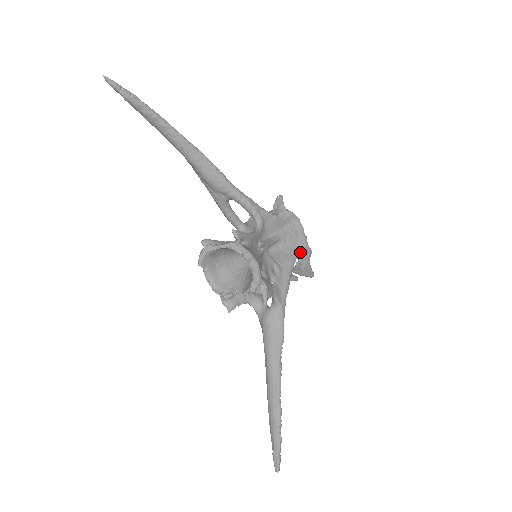
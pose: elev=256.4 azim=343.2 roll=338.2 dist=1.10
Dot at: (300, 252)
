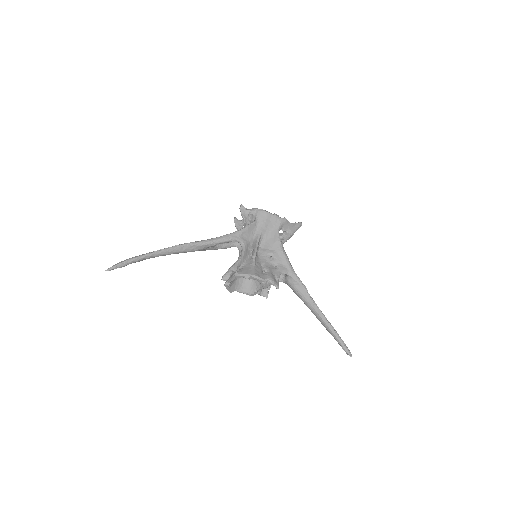
Dot at: (279, 228)
